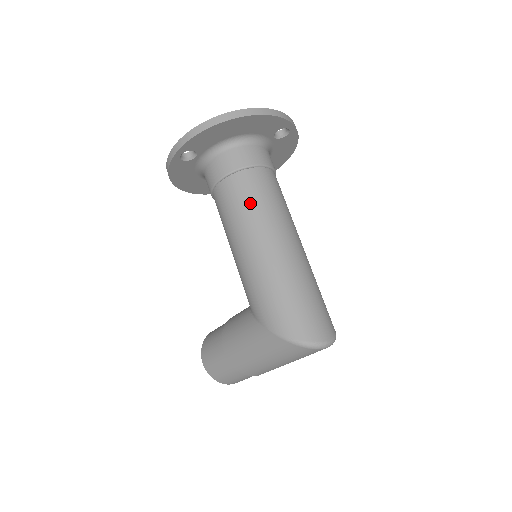
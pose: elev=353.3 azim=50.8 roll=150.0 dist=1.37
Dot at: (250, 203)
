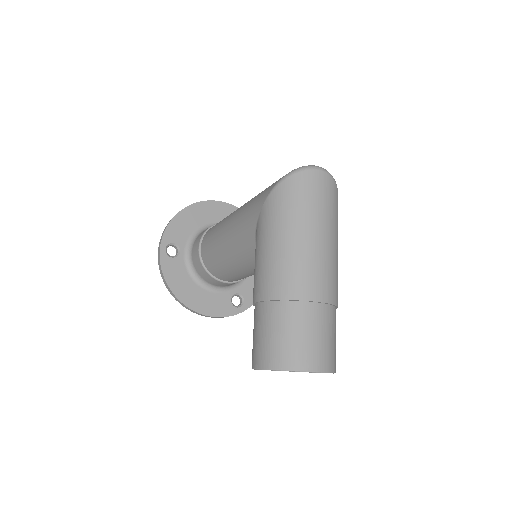
Dot at: occluded
